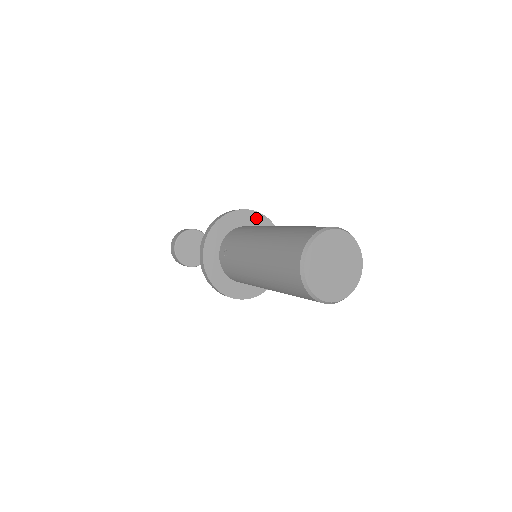
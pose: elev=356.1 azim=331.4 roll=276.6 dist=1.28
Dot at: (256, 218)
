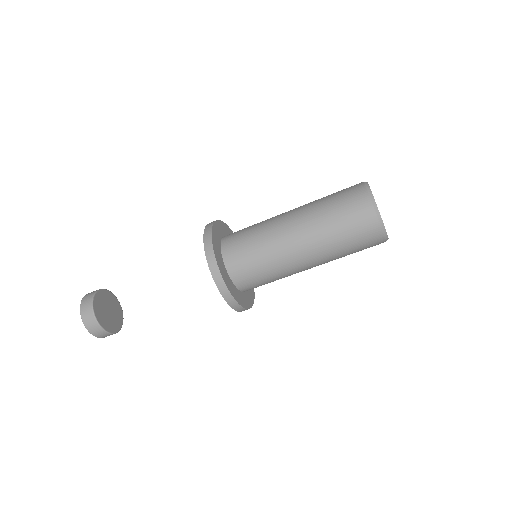
Dot at: occluded
